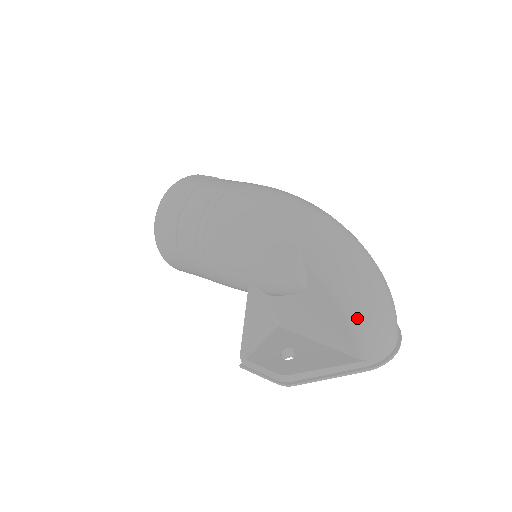
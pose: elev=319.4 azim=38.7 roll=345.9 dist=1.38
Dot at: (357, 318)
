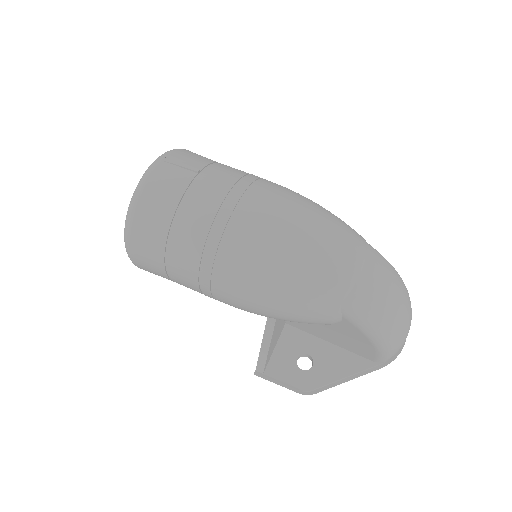
Dot at: (387, 347)
